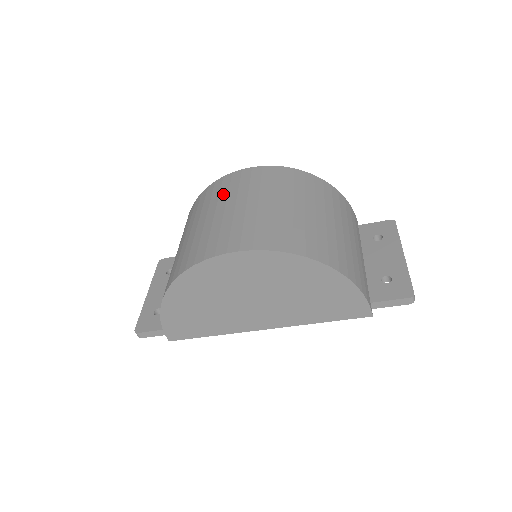
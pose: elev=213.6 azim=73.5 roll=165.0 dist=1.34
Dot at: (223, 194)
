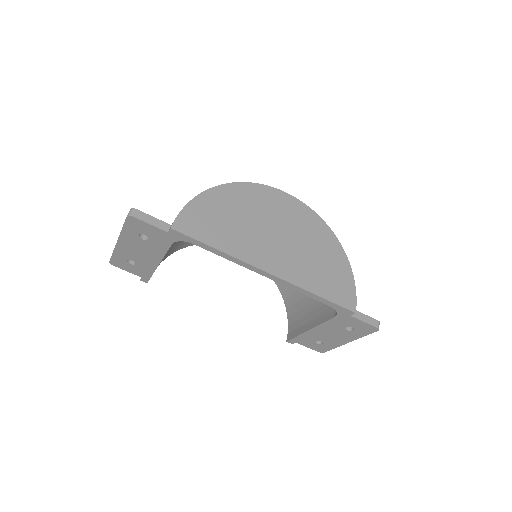
Dot at: occluded
